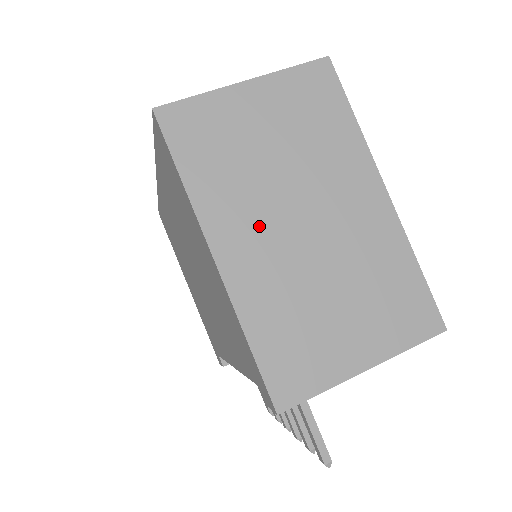
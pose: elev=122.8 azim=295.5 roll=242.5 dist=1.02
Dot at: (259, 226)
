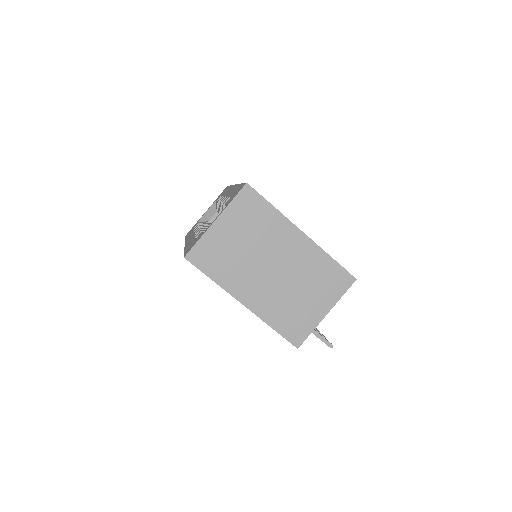
Dot at: (254, 281)
